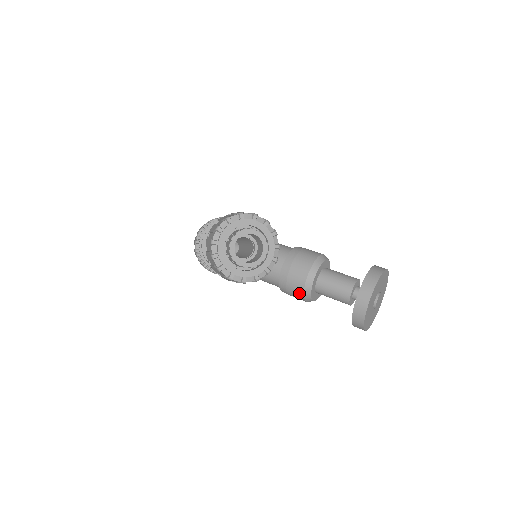
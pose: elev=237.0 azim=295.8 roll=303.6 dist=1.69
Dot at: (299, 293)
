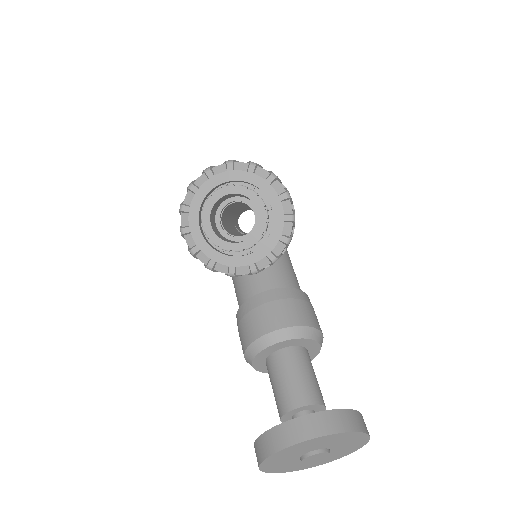
Dot at: (245, 340)
